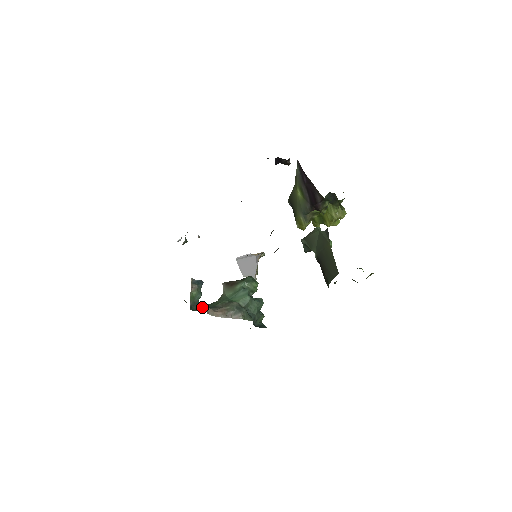
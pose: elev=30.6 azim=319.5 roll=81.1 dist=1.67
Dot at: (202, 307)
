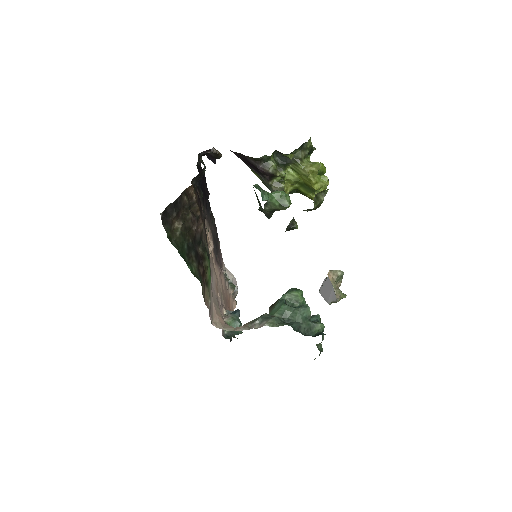
Dot at: occluded
